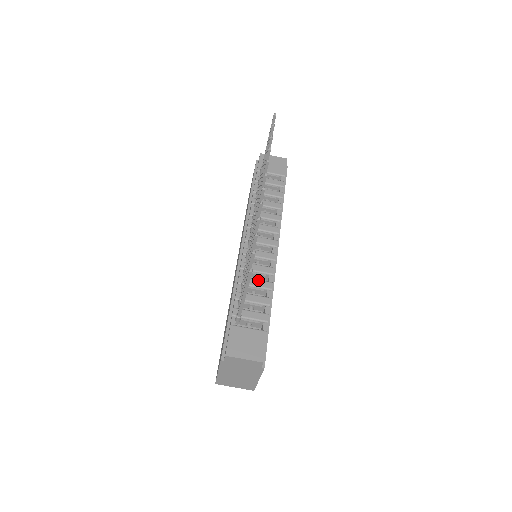
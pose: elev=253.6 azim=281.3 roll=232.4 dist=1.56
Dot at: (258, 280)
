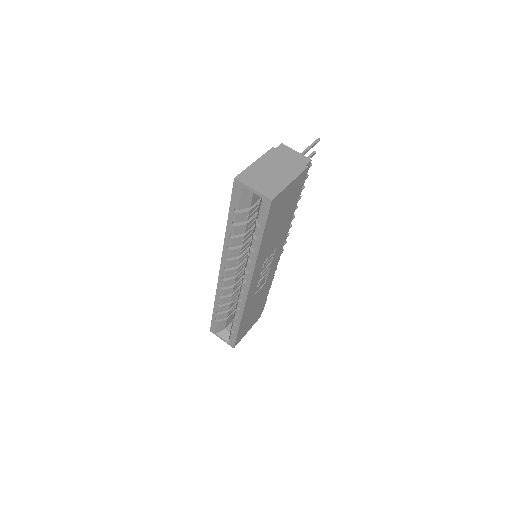
Dot at: occluded
